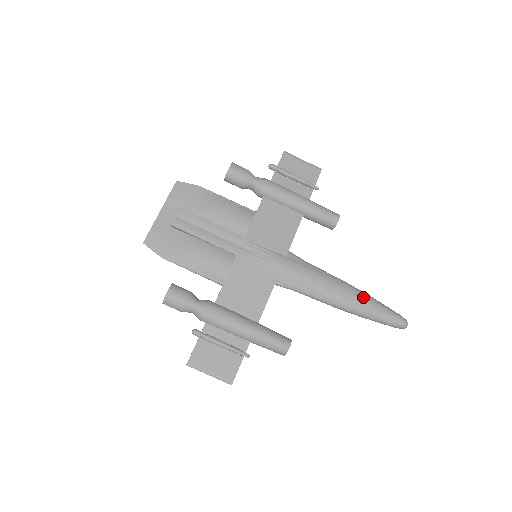
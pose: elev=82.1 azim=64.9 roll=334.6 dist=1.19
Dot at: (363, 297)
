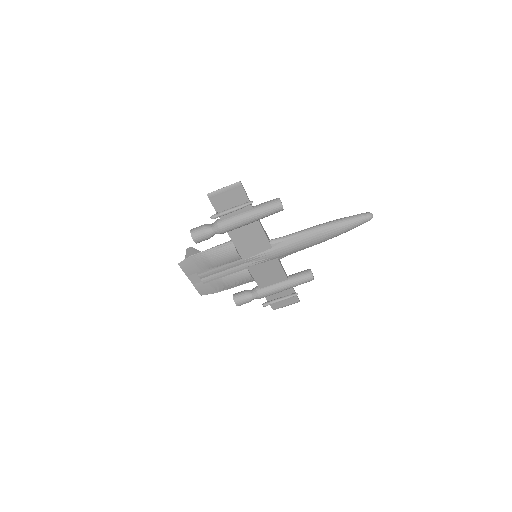
Dot at: (333, 230)
